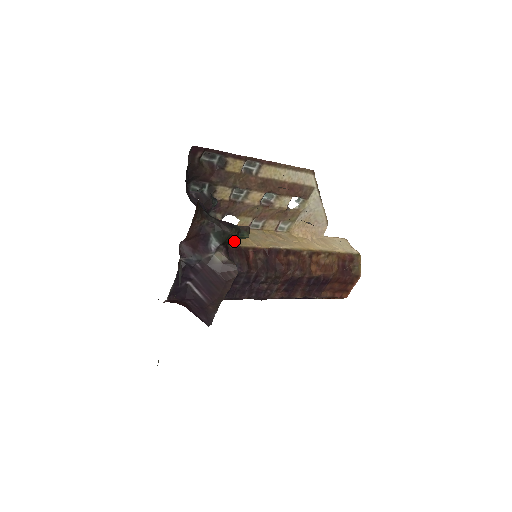
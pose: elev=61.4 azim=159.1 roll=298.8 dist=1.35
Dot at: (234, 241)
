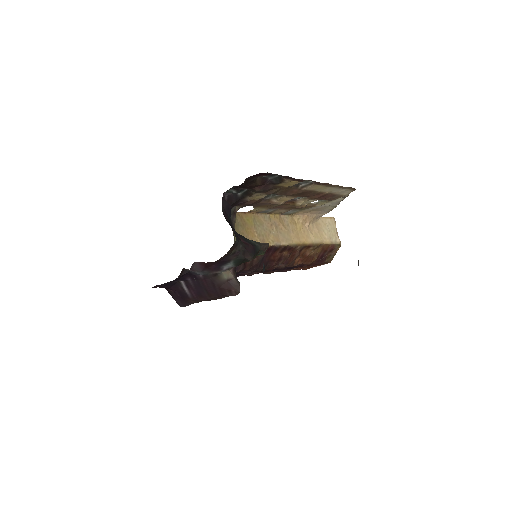
Dot at: occluded
